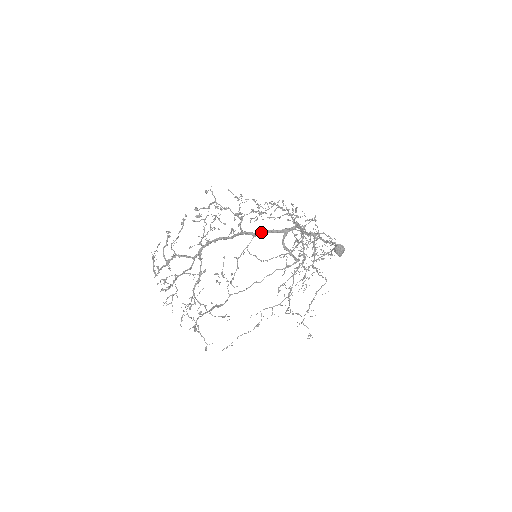
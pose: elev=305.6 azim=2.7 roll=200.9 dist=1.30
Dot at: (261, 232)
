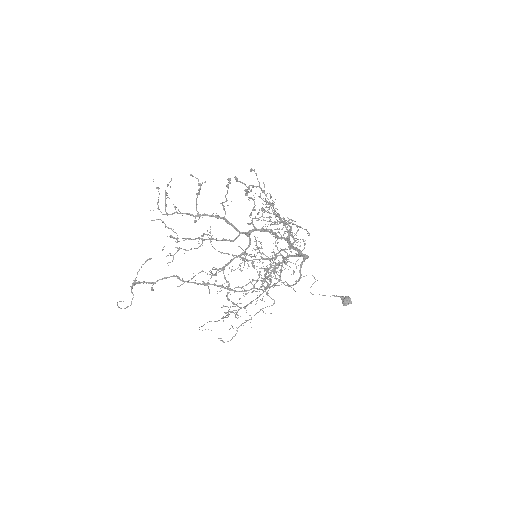
Dot at: (296, 247)
